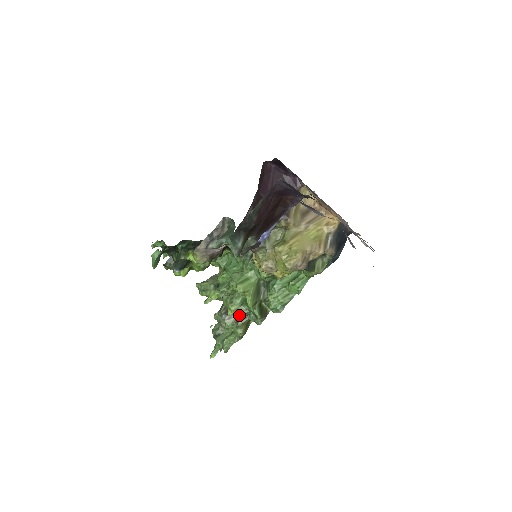
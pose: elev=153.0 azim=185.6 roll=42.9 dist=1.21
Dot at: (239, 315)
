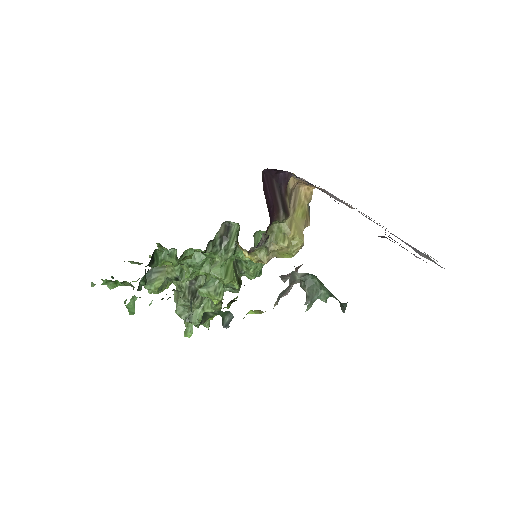
Dot at: occluded
